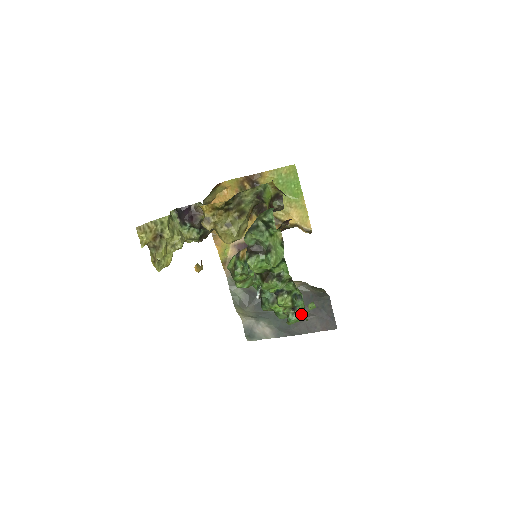
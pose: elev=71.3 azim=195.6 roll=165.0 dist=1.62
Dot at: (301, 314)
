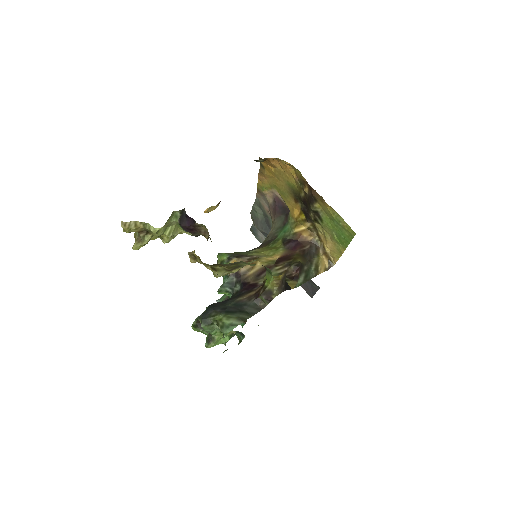
Dot at: (239, 337)
